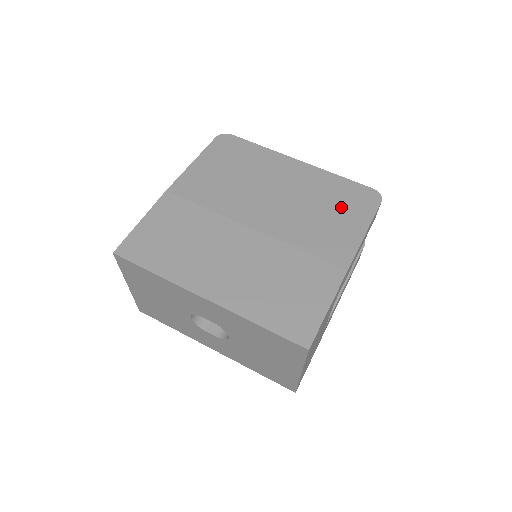
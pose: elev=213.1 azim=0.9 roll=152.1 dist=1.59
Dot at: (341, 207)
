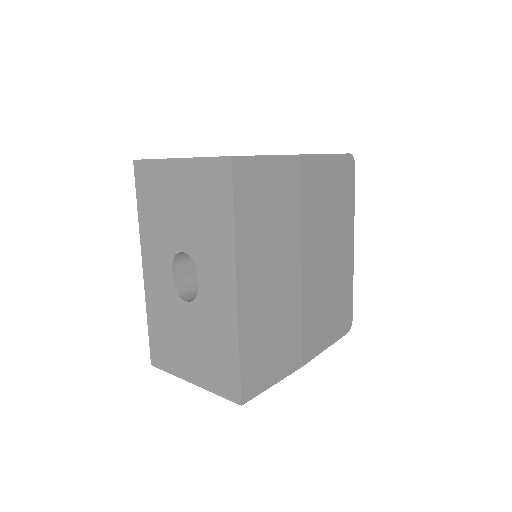
Dot at: (336, 312)
